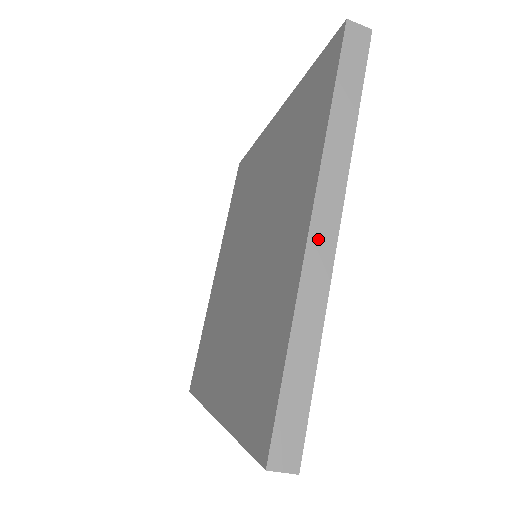
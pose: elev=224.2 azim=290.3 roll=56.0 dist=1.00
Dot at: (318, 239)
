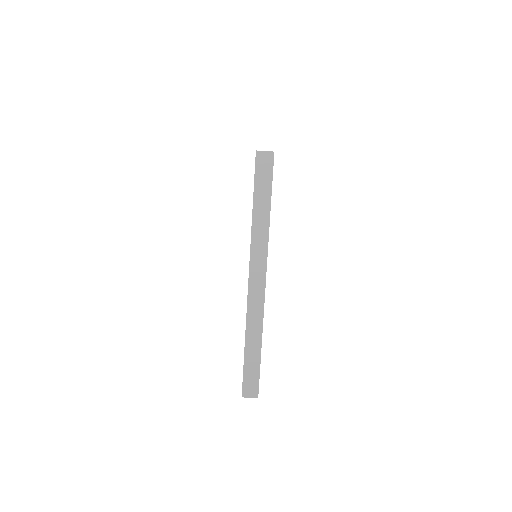
Dot at: occluded
